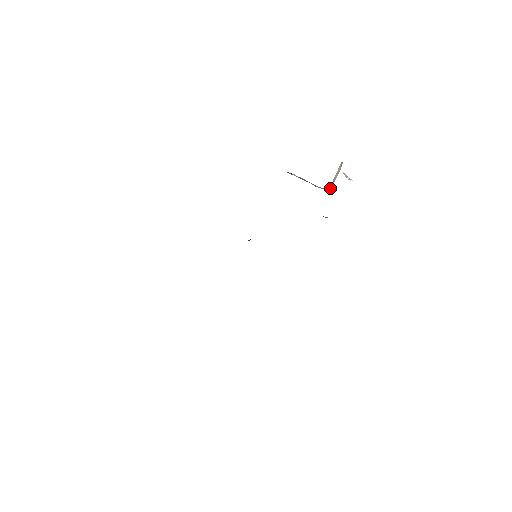
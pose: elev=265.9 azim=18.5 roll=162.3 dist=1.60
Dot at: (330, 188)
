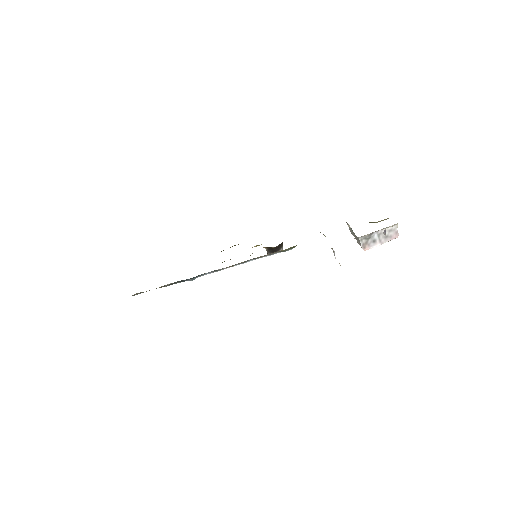
Dot at: (366, 244)
